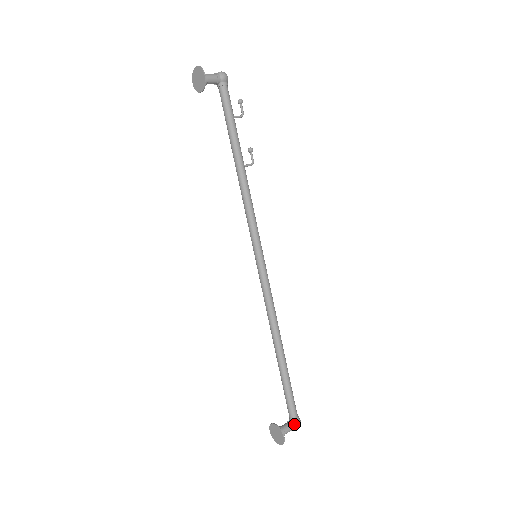
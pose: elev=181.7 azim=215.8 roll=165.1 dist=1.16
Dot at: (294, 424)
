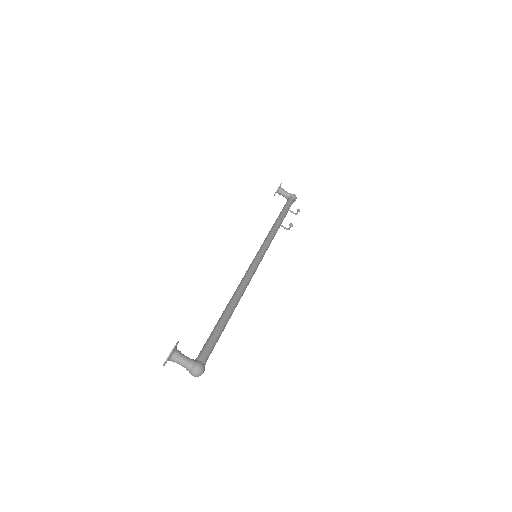
Dot at: (195, 361)
